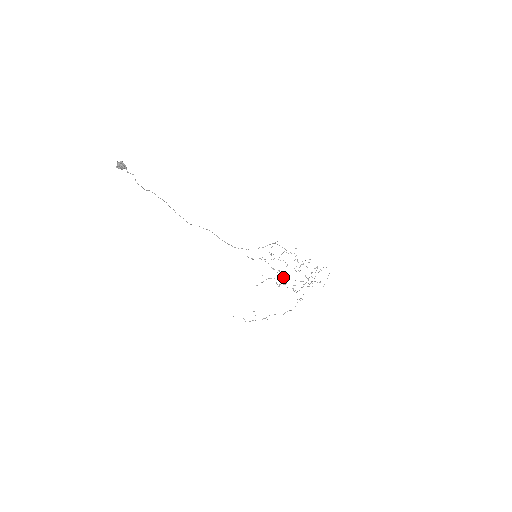
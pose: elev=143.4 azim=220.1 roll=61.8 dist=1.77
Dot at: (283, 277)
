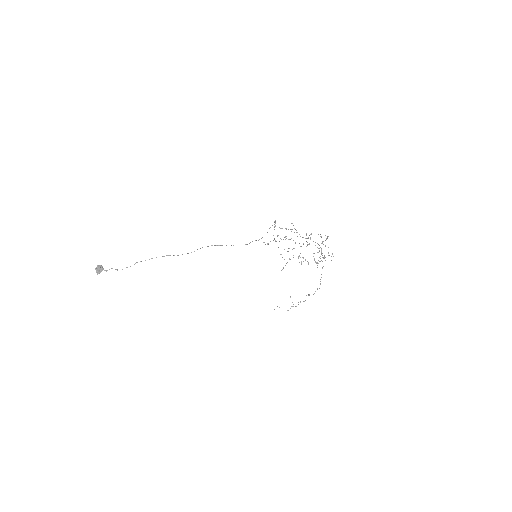
Dot at: occluded
